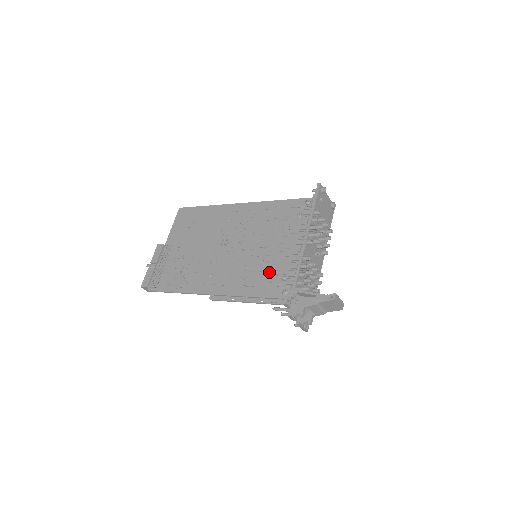
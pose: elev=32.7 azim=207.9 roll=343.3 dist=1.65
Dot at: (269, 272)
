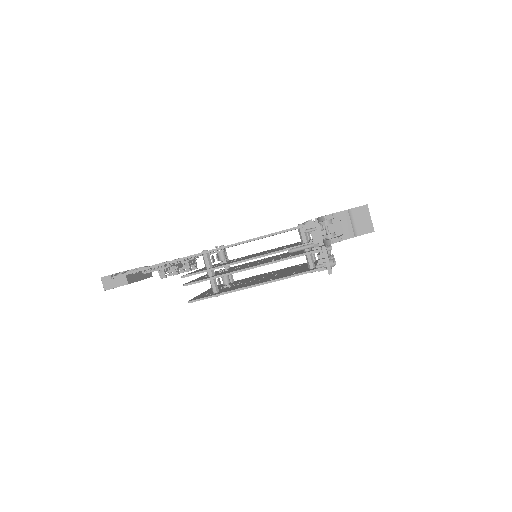
Dot at: occluded
